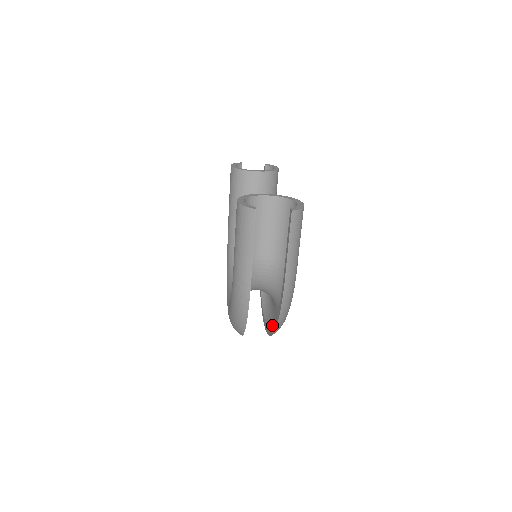
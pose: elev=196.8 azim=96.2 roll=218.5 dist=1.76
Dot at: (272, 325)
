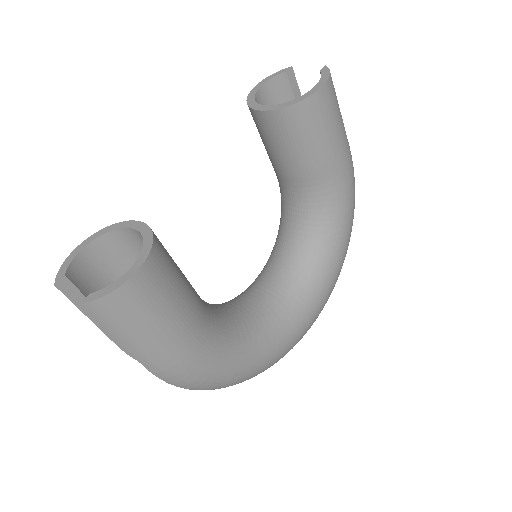
Dot at: occluded
